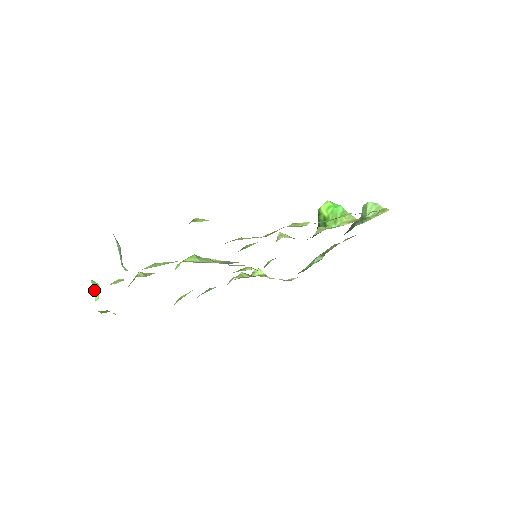
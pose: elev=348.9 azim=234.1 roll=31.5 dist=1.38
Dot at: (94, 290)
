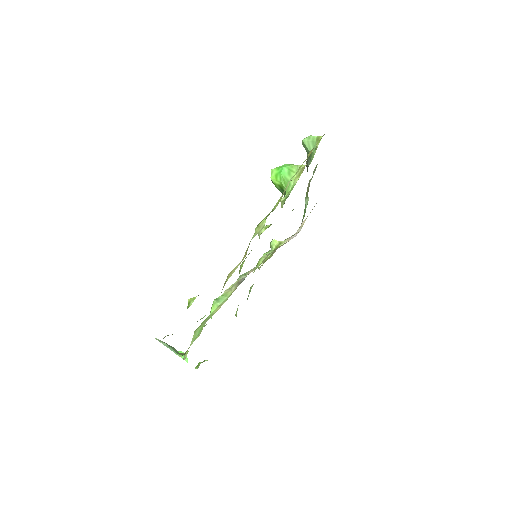
Dot at: occluded
